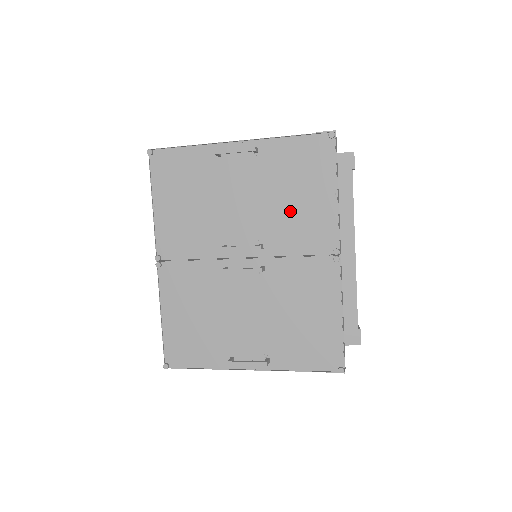
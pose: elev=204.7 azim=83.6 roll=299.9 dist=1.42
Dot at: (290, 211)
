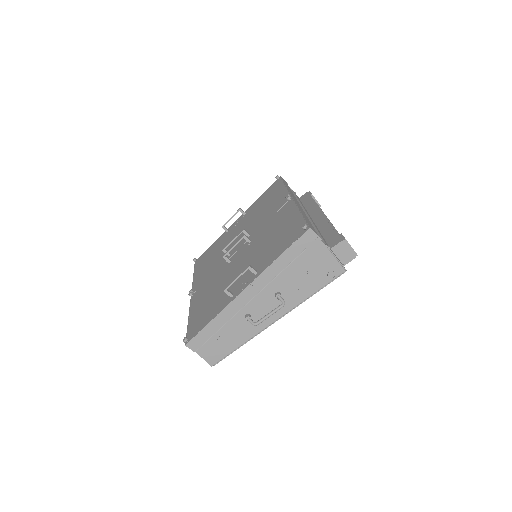
Dot at: (263, 212)
